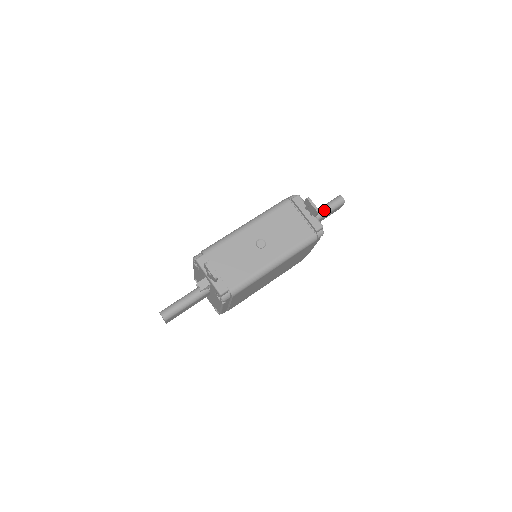
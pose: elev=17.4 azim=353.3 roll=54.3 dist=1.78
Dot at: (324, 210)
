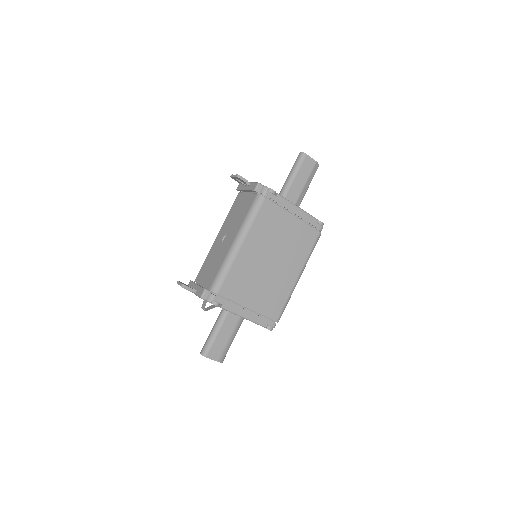
Dot at: (289, 175)
